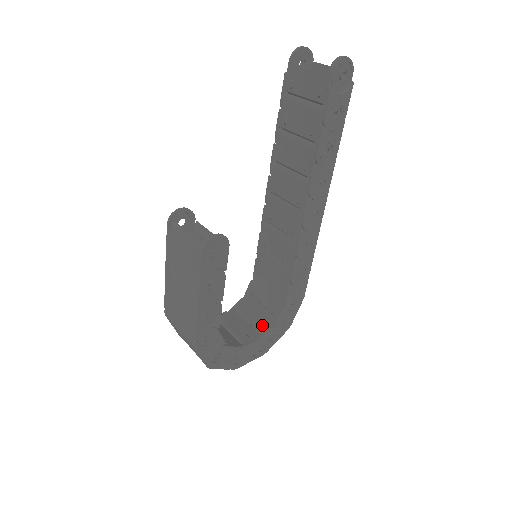
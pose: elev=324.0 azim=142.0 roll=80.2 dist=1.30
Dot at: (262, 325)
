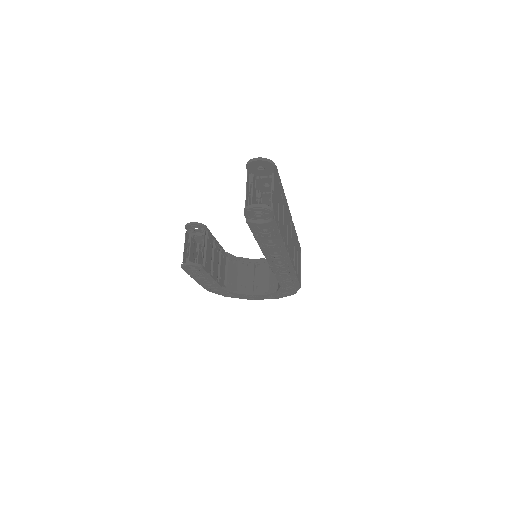
Dot at: (272, 286)
